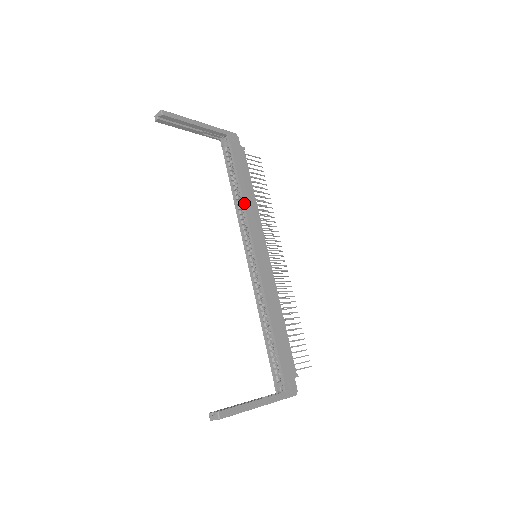
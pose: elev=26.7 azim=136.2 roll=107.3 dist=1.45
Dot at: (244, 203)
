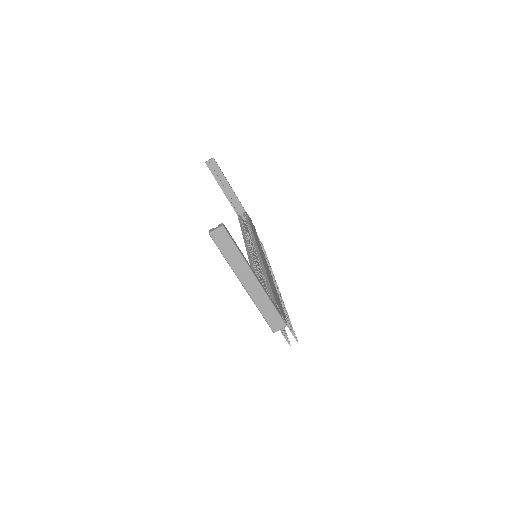
Dot at: occluded
